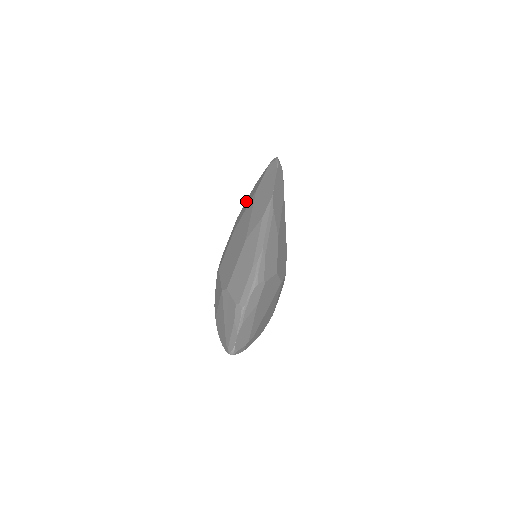
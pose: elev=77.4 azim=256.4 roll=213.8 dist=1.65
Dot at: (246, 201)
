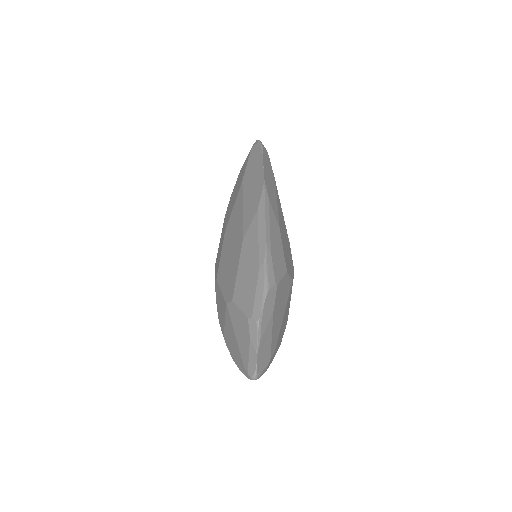
Dot at: (231, 196)
